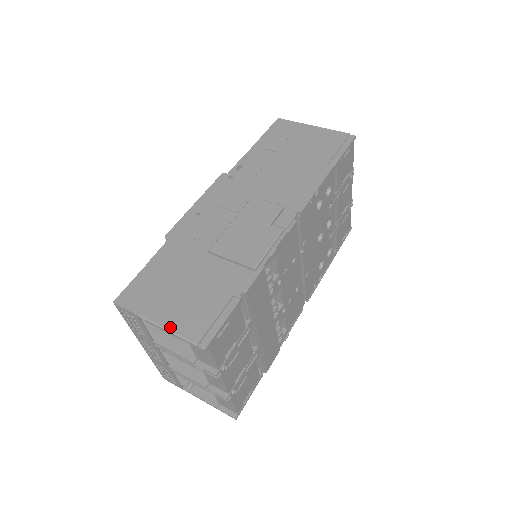
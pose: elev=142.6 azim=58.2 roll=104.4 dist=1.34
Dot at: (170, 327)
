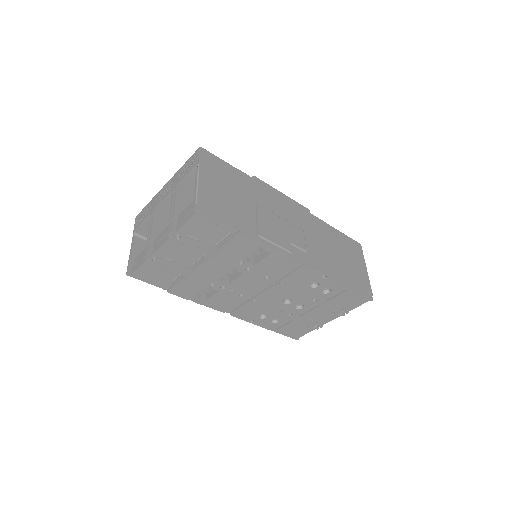
Dot at: (200, 185)
